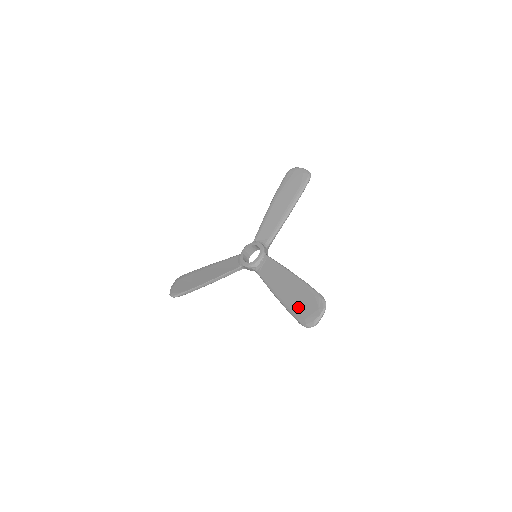
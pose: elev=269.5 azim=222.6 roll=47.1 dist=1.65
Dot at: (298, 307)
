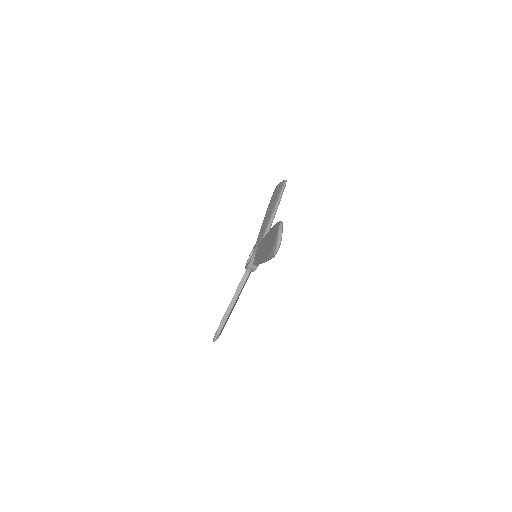
Dot at: (269, 247)
